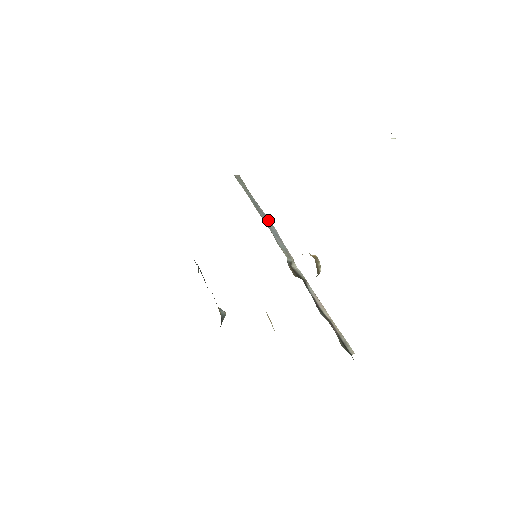
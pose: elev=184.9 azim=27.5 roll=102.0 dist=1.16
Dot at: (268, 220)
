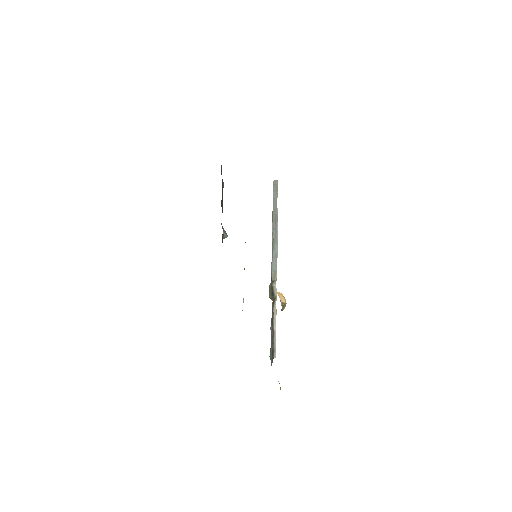
Dot at: (277, 238)
